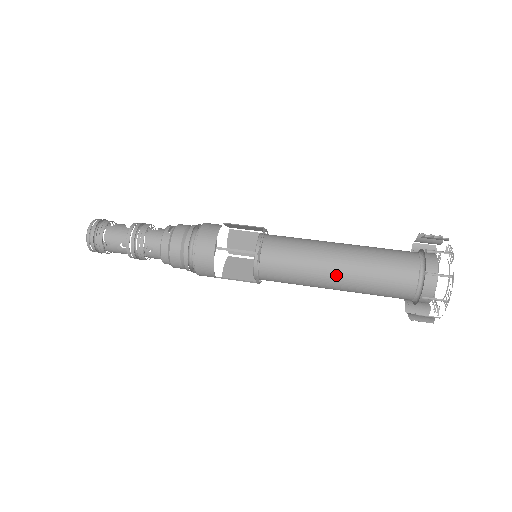
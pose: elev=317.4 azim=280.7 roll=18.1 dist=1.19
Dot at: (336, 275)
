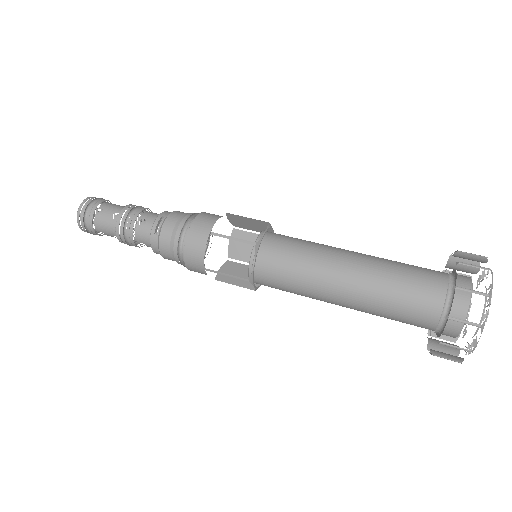
Dot at: (340, 304)
